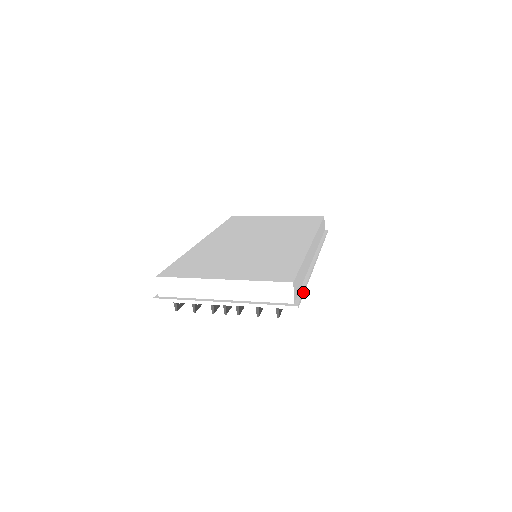
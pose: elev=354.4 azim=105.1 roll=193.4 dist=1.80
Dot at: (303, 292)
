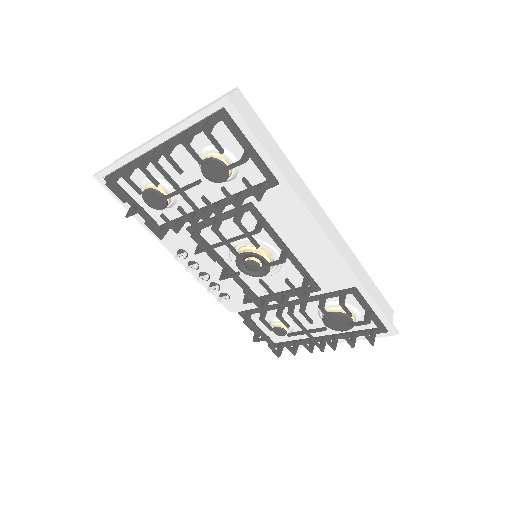
Dot at: (258, 137)
